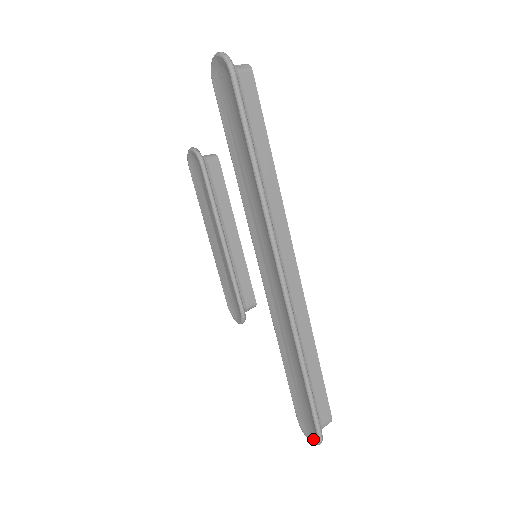
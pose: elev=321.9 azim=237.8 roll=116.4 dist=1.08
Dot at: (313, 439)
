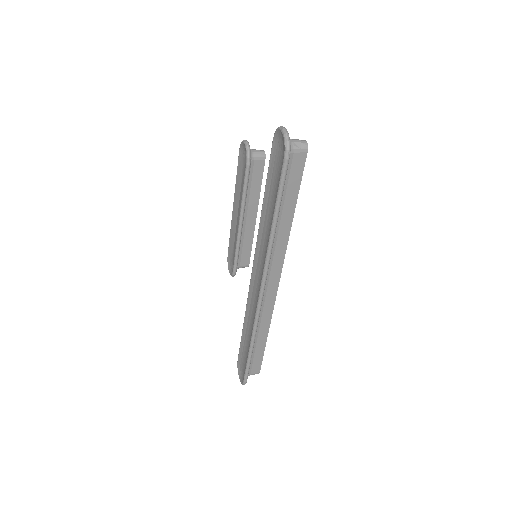
Dot at: (241, 379)
